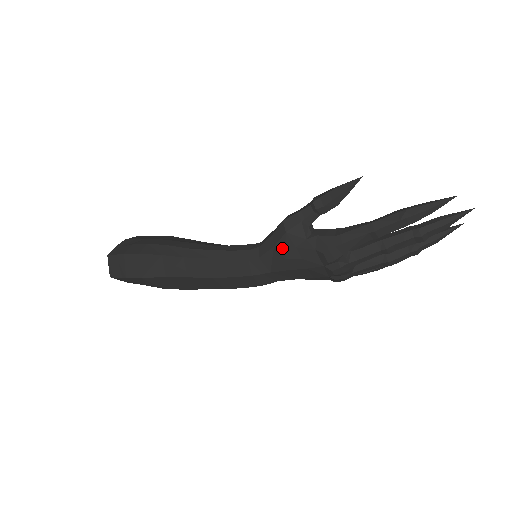
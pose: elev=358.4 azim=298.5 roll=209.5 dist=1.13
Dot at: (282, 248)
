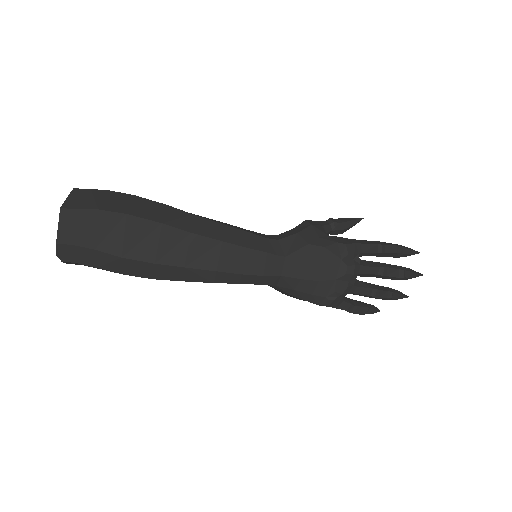
Dot at: (306, 235)
